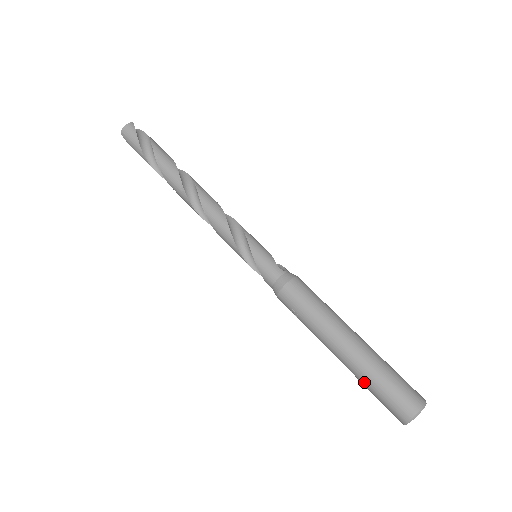
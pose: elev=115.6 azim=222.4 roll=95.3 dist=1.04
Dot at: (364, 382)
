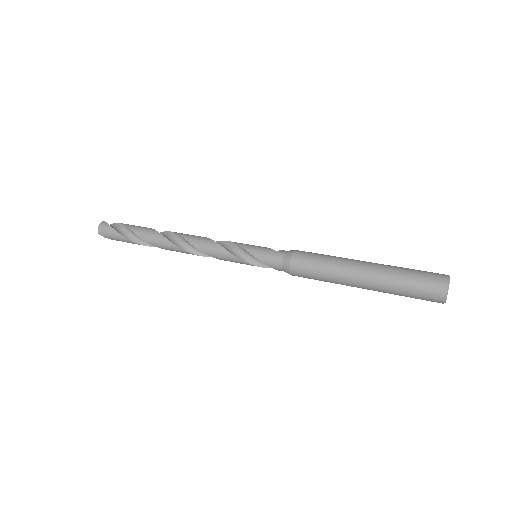
Dot at: (395, 291)
